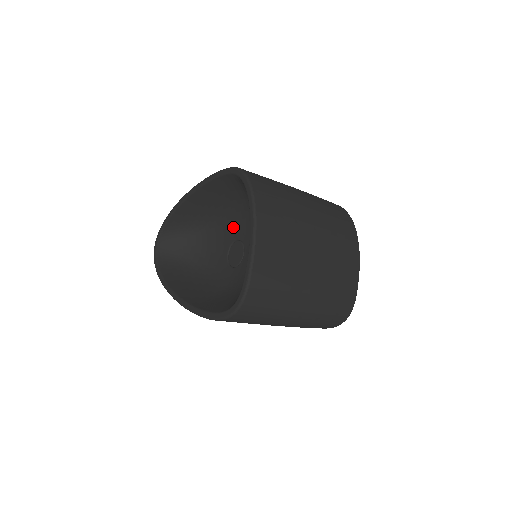
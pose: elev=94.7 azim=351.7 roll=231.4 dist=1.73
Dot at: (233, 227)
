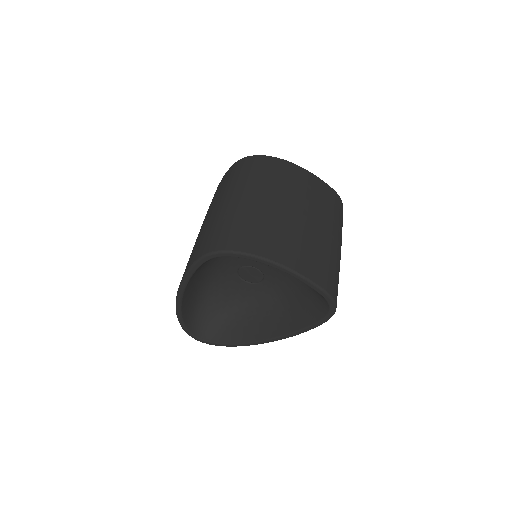
Dot at: (225, 267)
